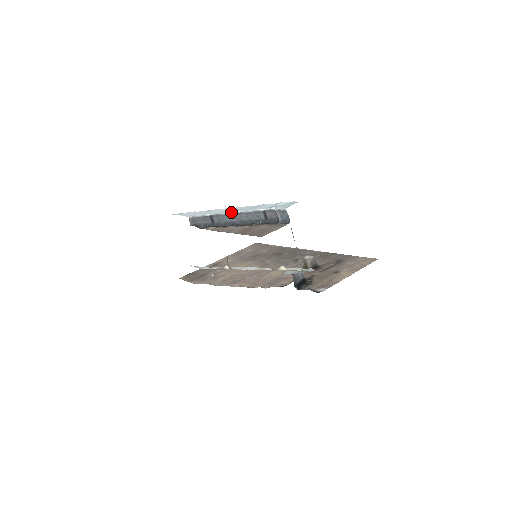
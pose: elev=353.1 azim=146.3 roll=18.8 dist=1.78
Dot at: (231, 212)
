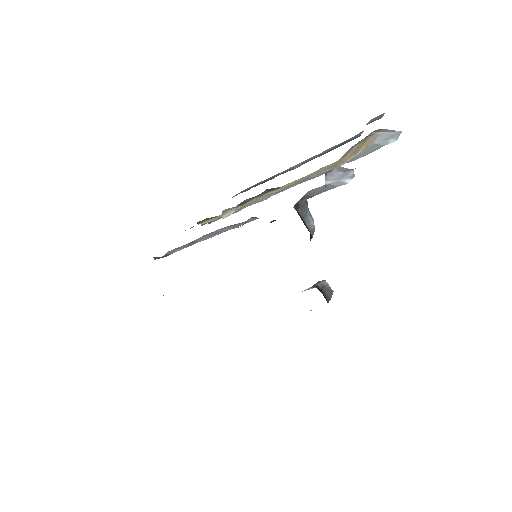
Dot at: occluded
